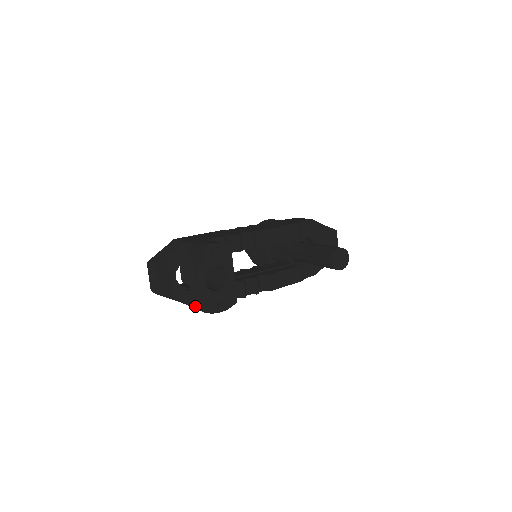
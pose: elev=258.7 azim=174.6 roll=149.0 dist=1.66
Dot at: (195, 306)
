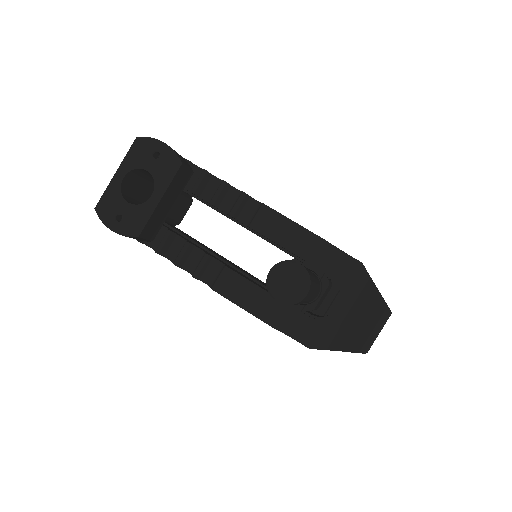
Dot at: occluded
